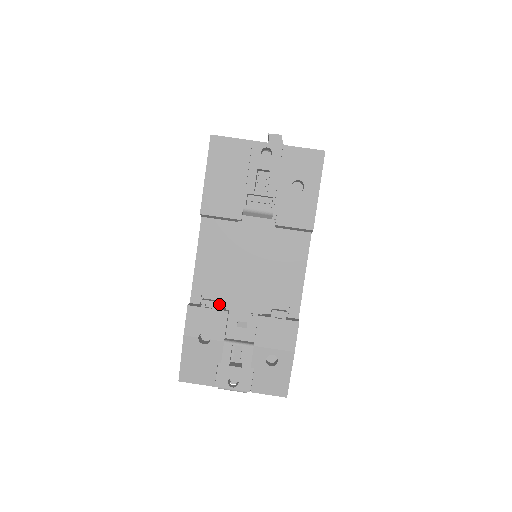
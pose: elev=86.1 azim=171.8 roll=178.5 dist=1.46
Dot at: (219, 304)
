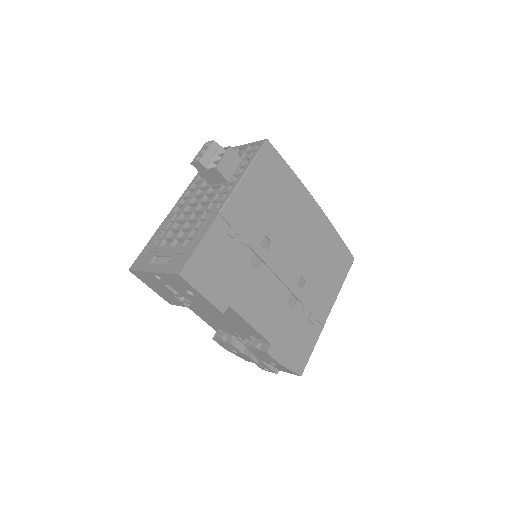
Dot at: occluded
